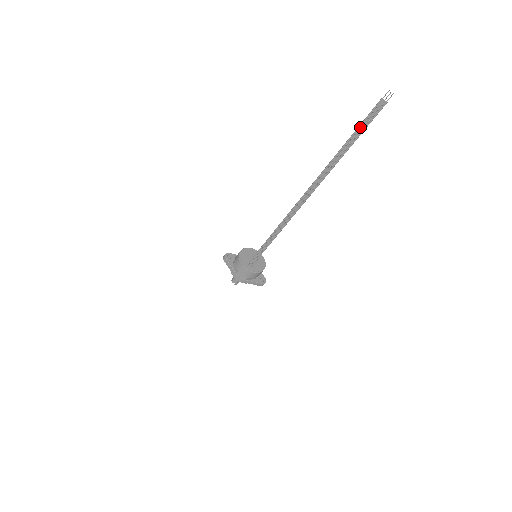
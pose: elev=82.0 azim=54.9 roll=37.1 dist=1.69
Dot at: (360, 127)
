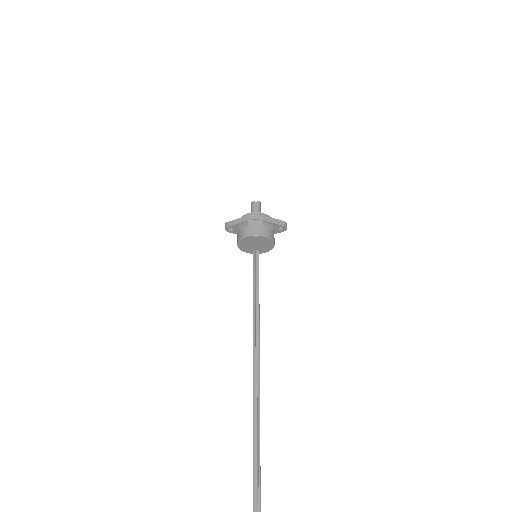
Dot at: (254, 495)
